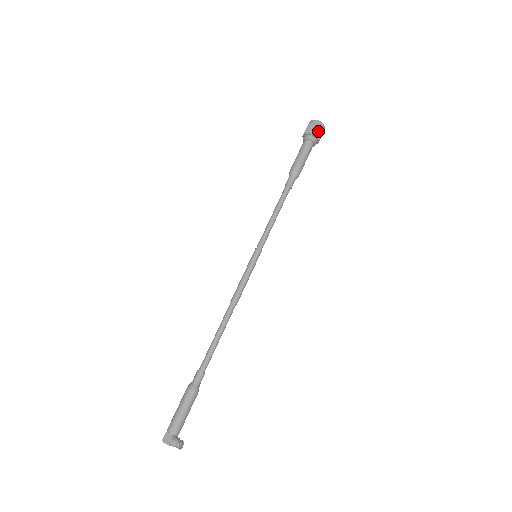
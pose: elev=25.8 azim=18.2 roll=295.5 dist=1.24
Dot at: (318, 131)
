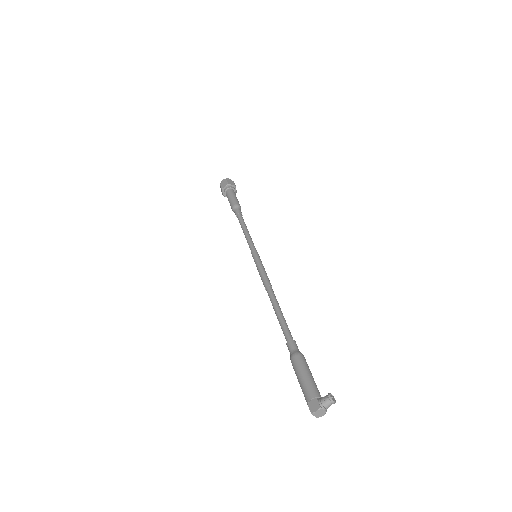
Dot at: (229, 182)
